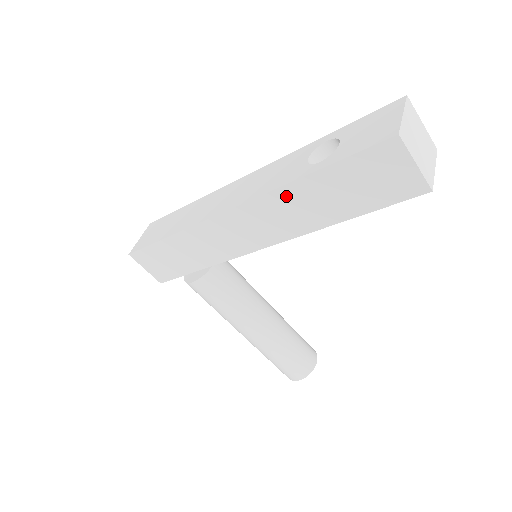
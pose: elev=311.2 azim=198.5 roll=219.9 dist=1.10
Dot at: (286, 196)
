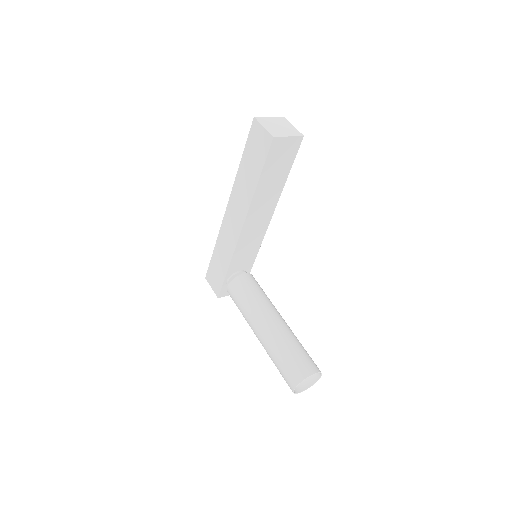
Dot at: (238, 182)
